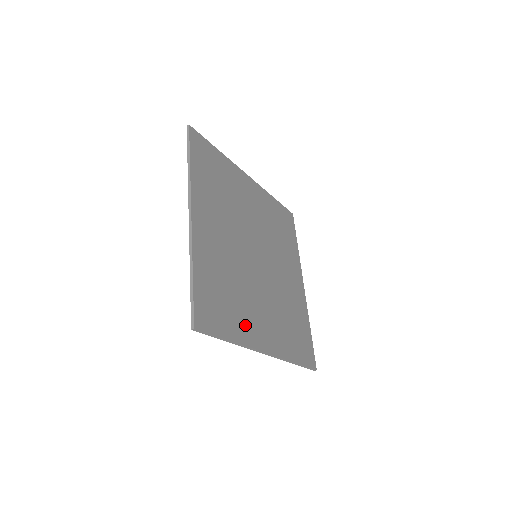
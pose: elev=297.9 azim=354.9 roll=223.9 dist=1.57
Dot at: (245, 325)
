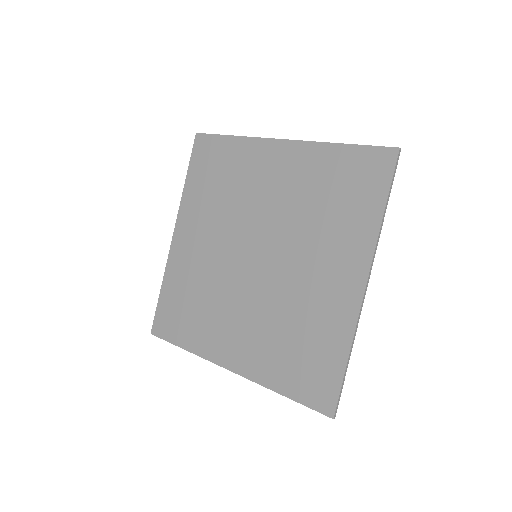
Dot at: (354, 237)
